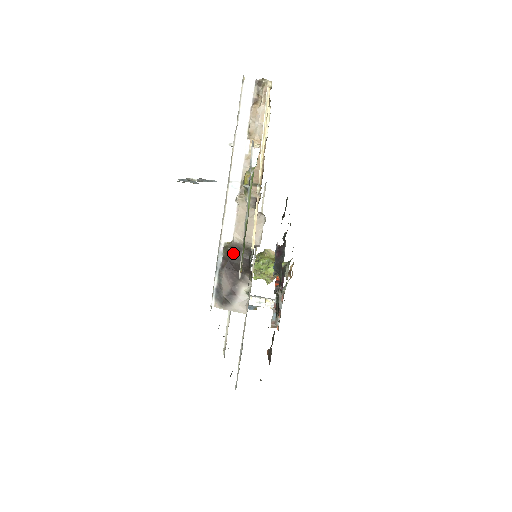
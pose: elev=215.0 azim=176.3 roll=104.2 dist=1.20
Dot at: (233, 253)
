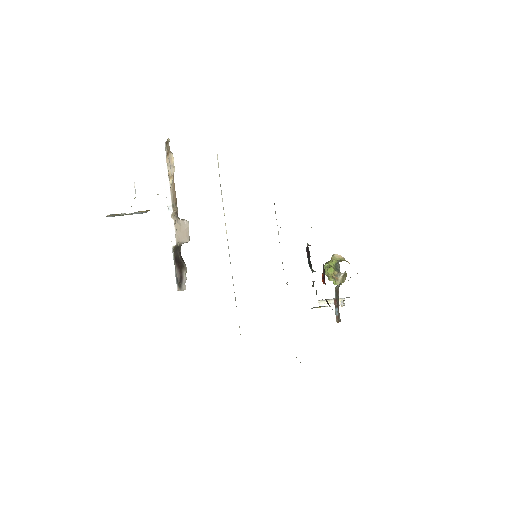
Dot at: (175, 251)
